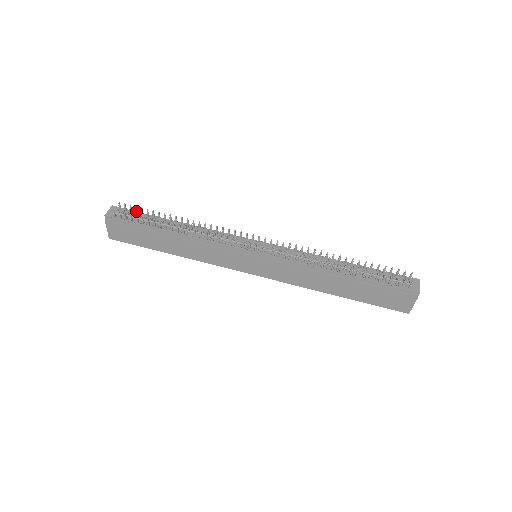
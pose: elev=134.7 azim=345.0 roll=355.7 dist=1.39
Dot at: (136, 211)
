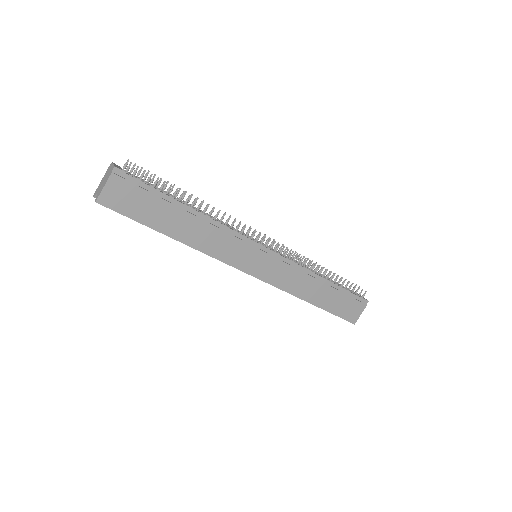
Dot at: (146, 177)
